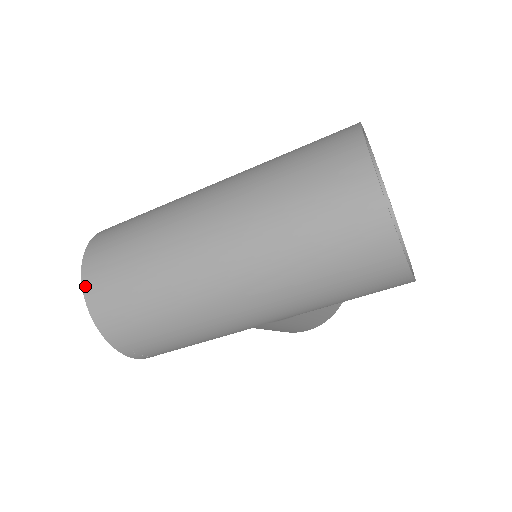
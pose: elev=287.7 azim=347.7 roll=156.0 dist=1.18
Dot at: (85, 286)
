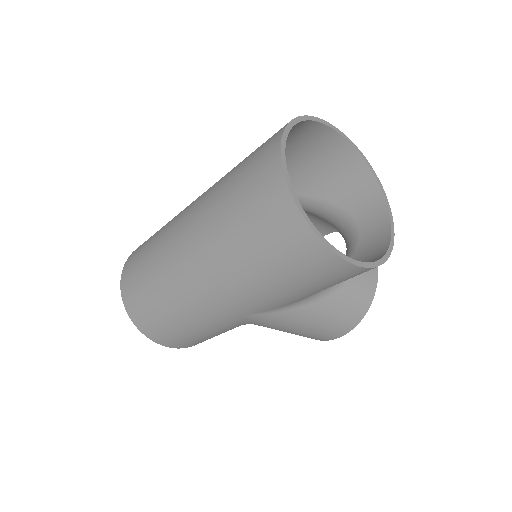
Dot at: (122, 280)
